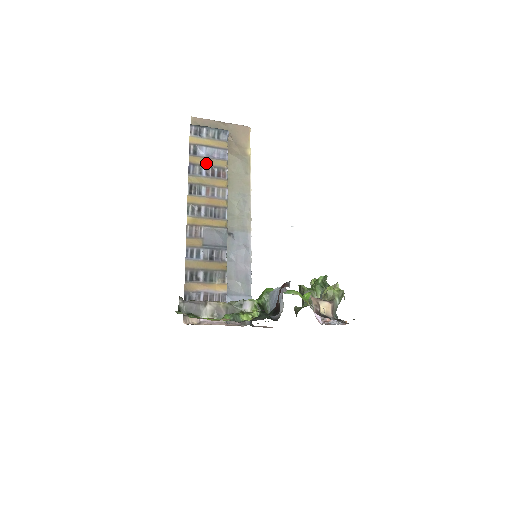
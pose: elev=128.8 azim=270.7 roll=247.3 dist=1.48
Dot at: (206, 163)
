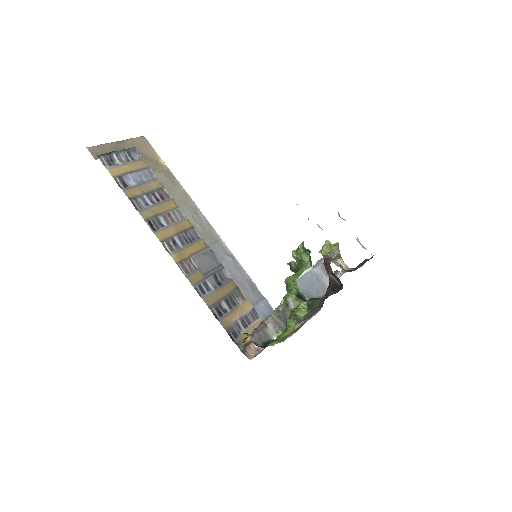
Dot at: (143, 191)
